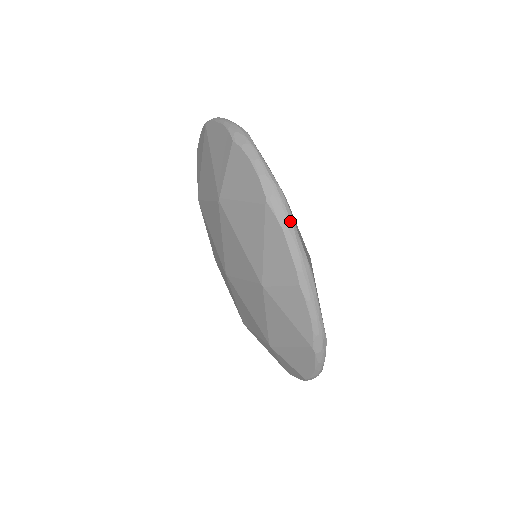
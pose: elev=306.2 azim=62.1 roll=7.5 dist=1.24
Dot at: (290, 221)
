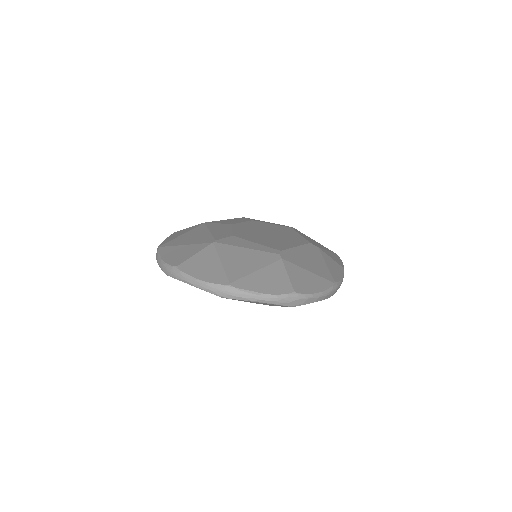
Dot at: occluded
